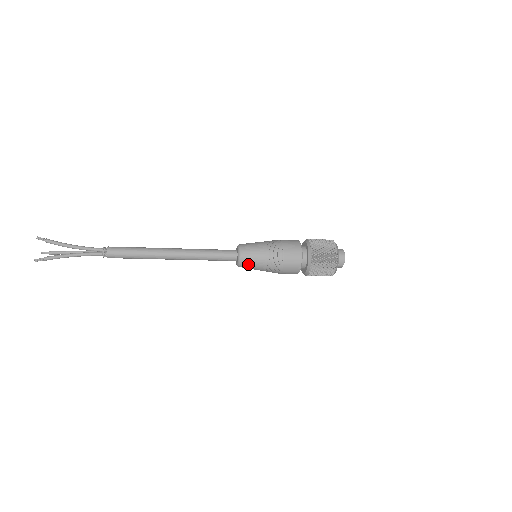
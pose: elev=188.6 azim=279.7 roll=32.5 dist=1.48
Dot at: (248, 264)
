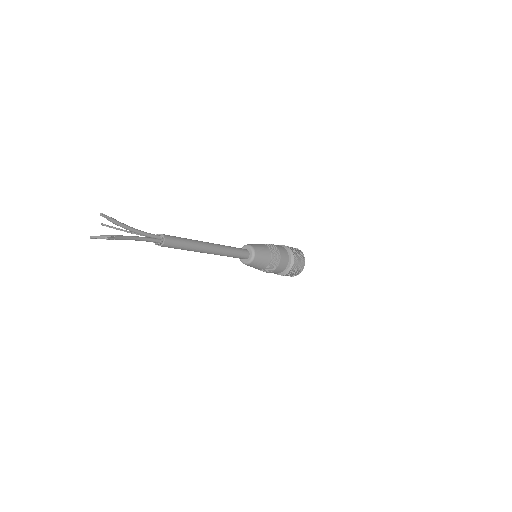
Dot at: (259, 260)
